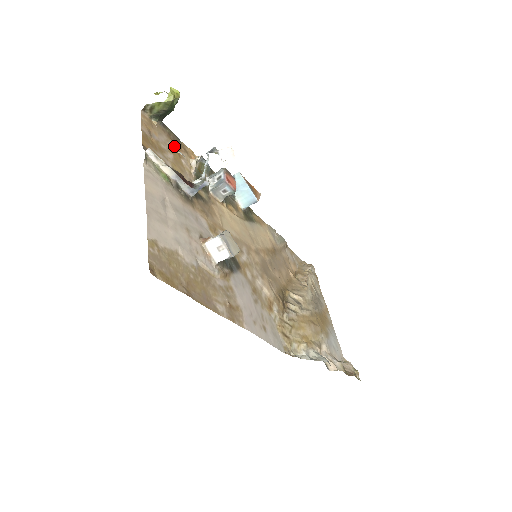
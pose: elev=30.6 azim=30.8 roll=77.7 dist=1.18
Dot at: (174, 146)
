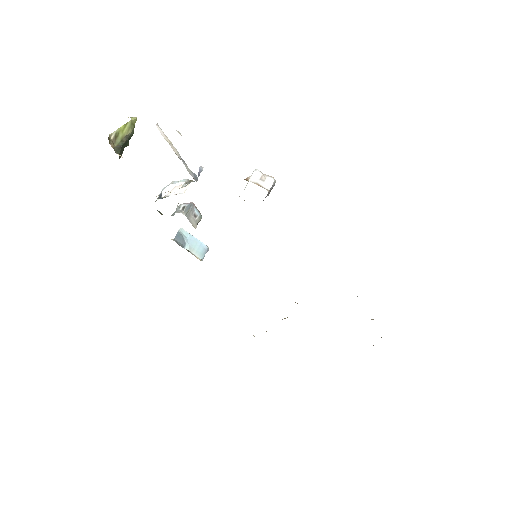
Dot at: occluded
